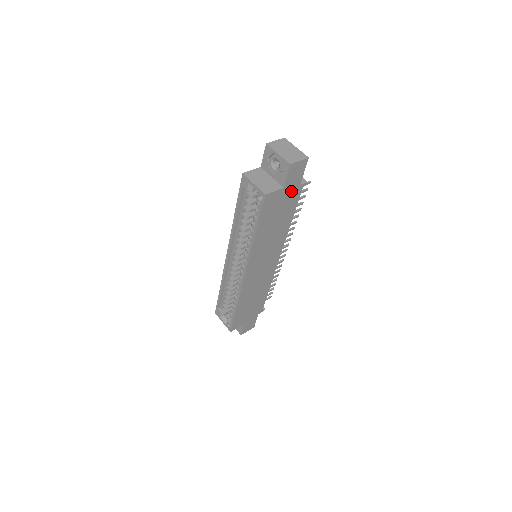
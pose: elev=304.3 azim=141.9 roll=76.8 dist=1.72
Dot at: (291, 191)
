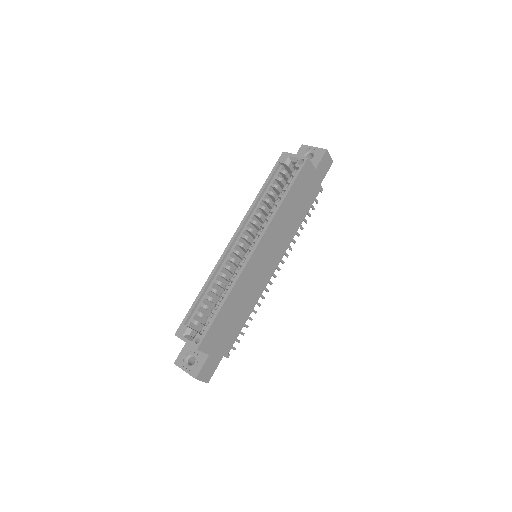
Dot at: (315, 183)
